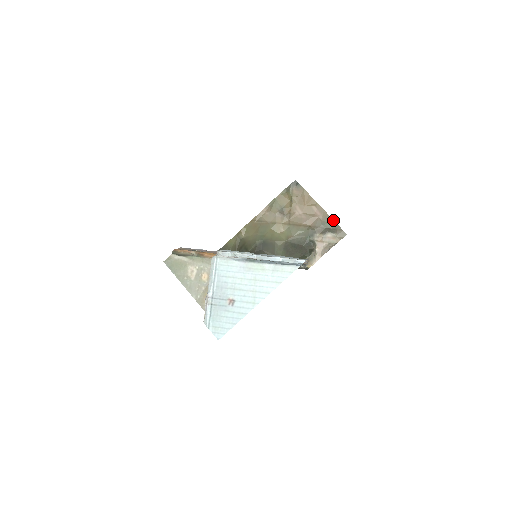
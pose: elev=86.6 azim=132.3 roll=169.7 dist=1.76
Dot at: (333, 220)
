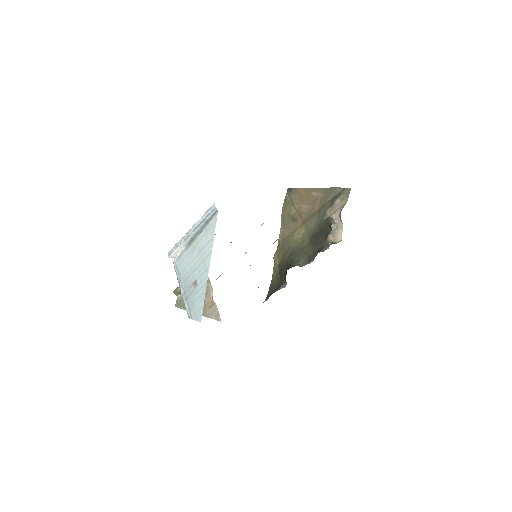
Dot at: (332, 188)
